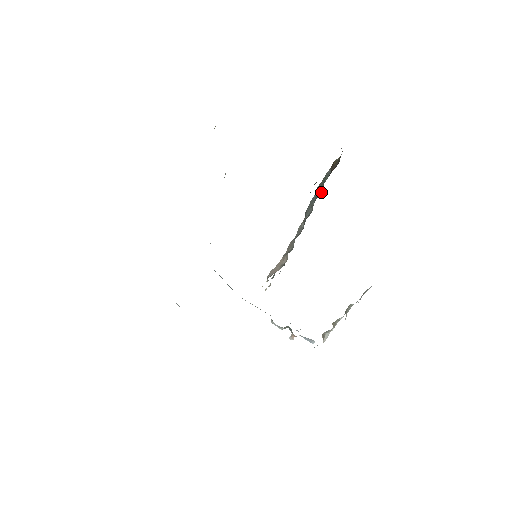
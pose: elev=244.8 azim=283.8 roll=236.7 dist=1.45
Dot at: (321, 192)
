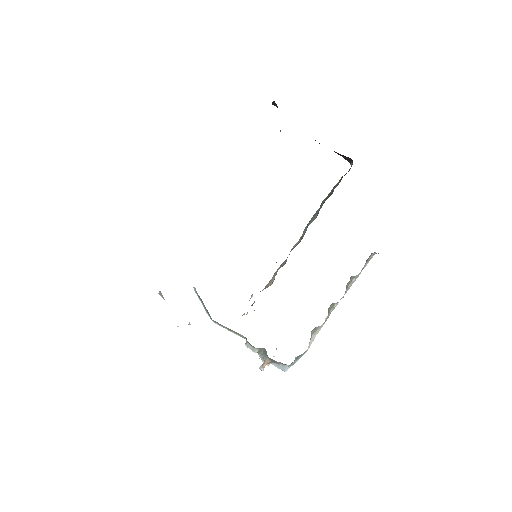
Dot at: (330, 195)
